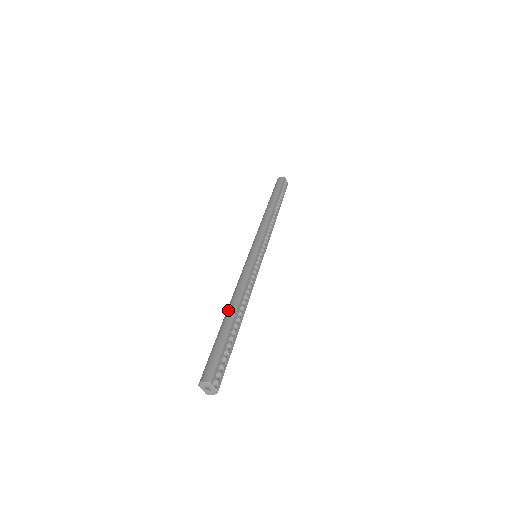
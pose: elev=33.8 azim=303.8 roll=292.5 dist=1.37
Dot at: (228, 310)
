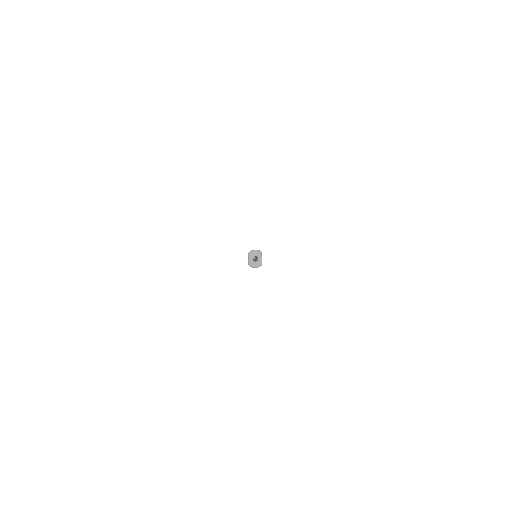
Dot at: occluded
